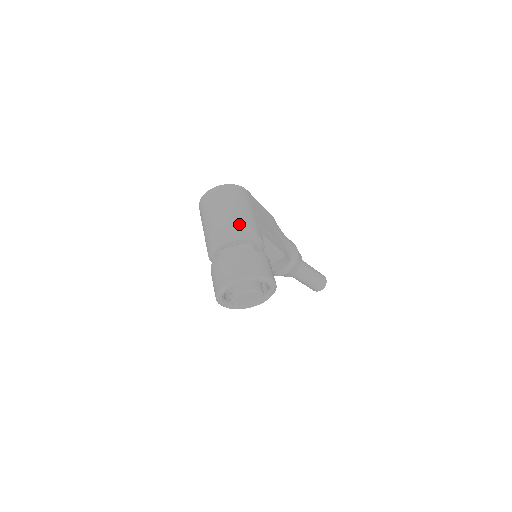
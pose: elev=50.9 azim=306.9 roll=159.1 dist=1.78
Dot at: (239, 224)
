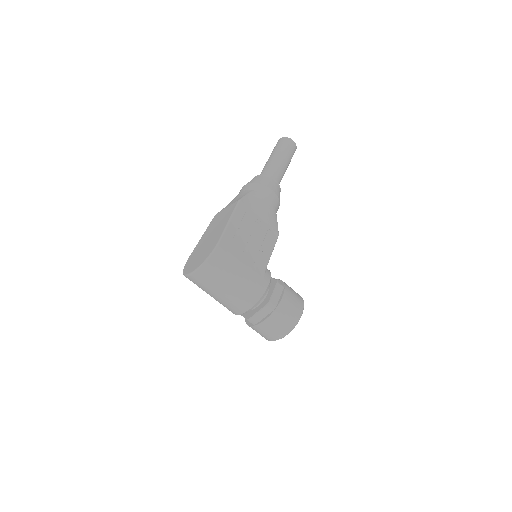
Dot at: (248, 296)
